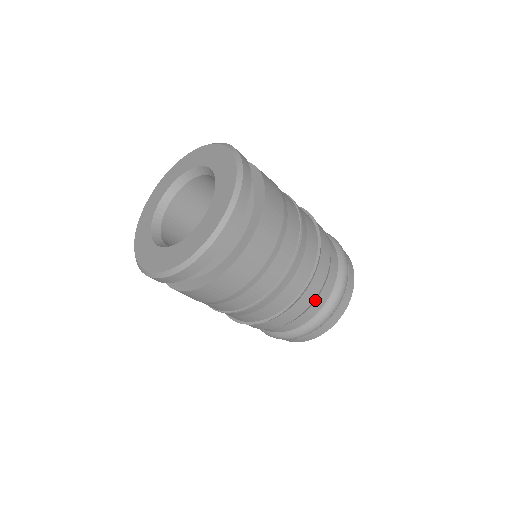
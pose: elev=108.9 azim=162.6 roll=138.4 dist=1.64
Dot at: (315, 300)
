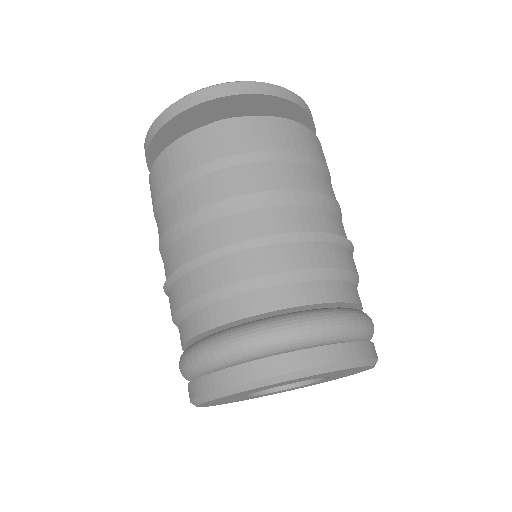
Dot at: (246, 291)
